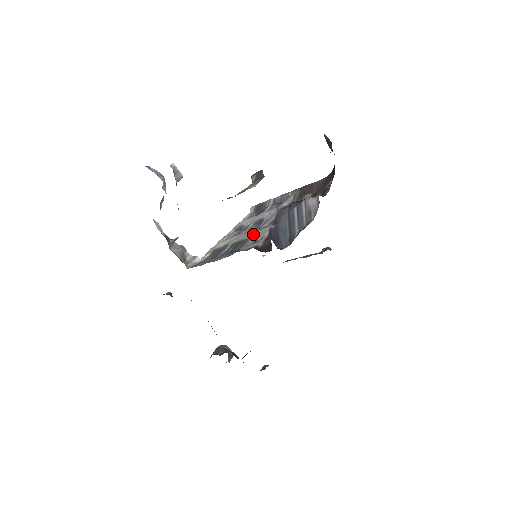
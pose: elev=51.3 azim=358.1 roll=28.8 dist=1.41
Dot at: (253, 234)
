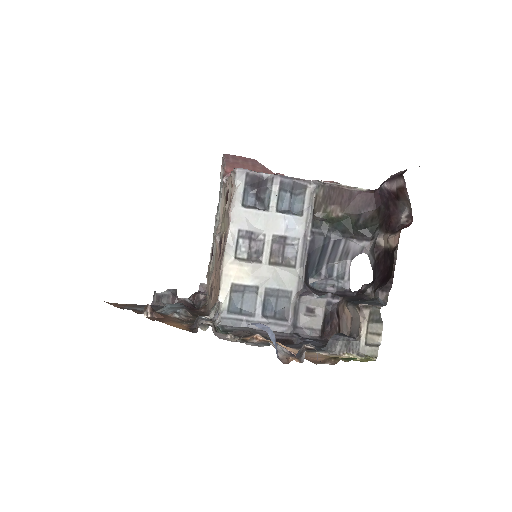
Dot at: (305, 300)
